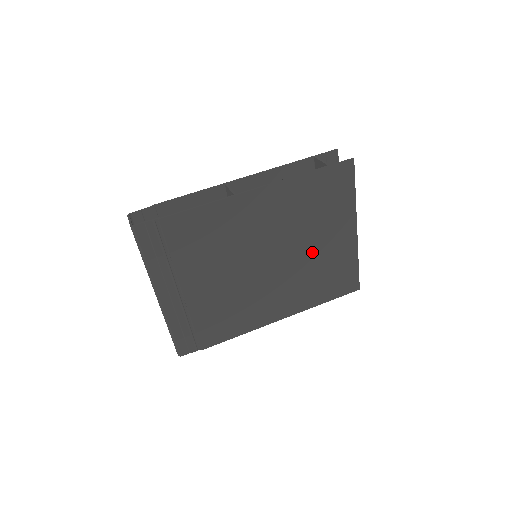
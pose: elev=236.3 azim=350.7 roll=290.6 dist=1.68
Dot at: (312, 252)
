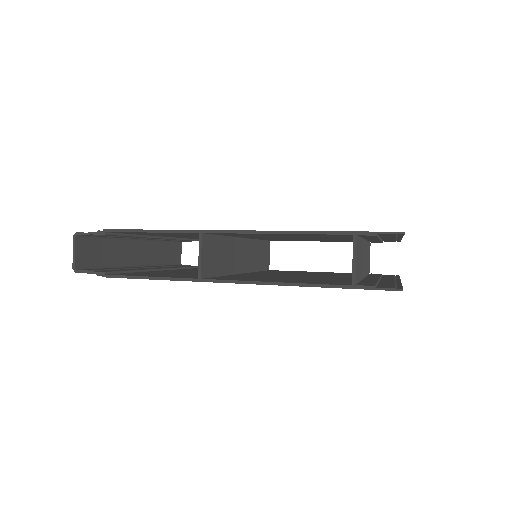
Dot at: occluded
